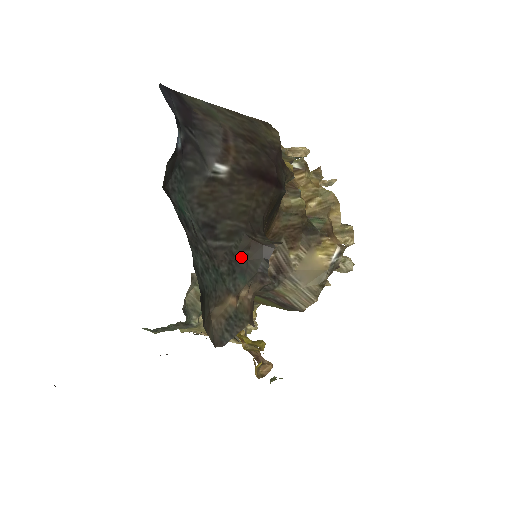
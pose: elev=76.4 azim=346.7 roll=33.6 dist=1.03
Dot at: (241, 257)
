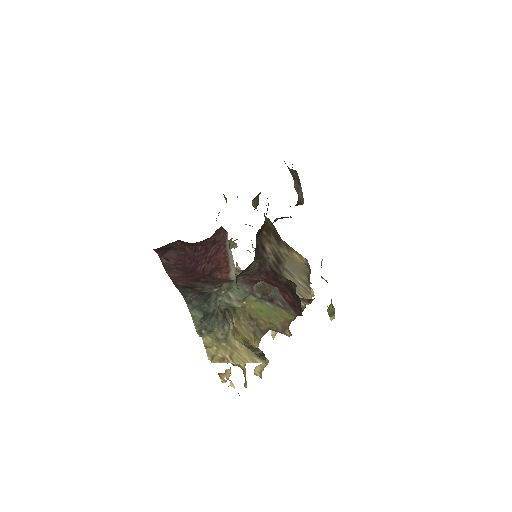
Dot at: occluded
